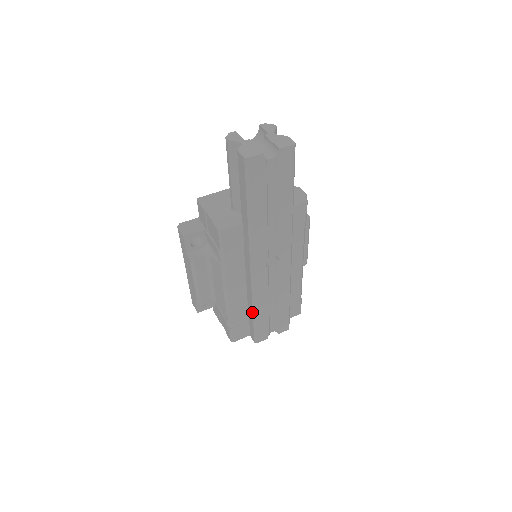
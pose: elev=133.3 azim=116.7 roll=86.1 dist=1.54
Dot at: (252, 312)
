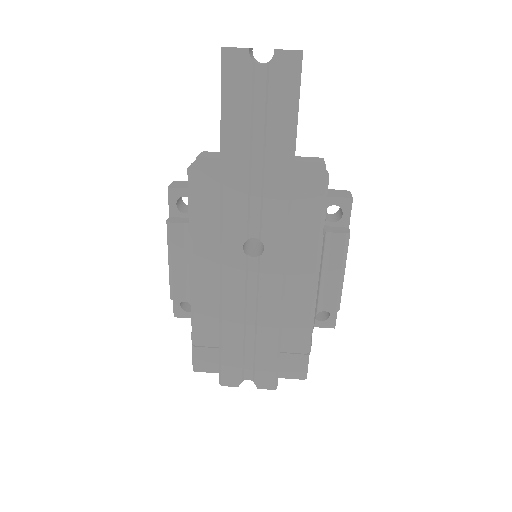
Dot at: (219, 326)
